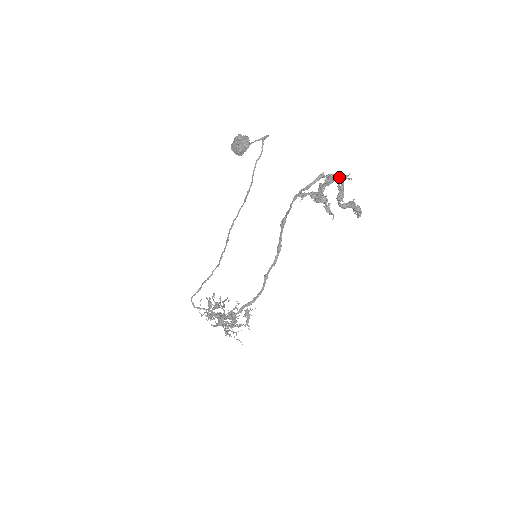
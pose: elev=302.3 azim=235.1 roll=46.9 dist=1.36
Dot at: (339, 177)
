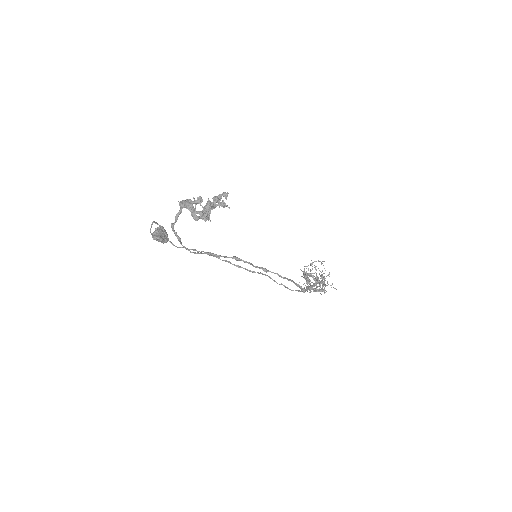
Dot at: (181, 209)
